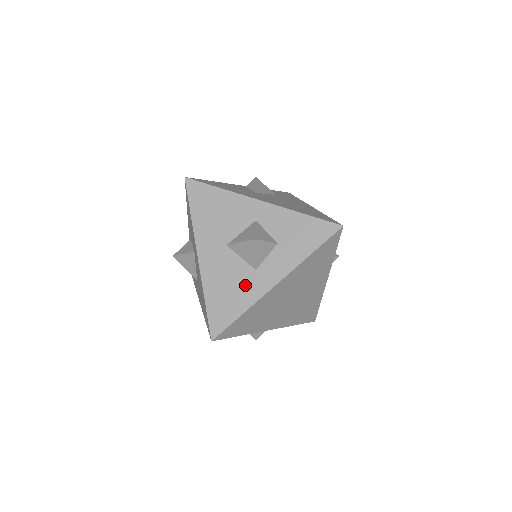
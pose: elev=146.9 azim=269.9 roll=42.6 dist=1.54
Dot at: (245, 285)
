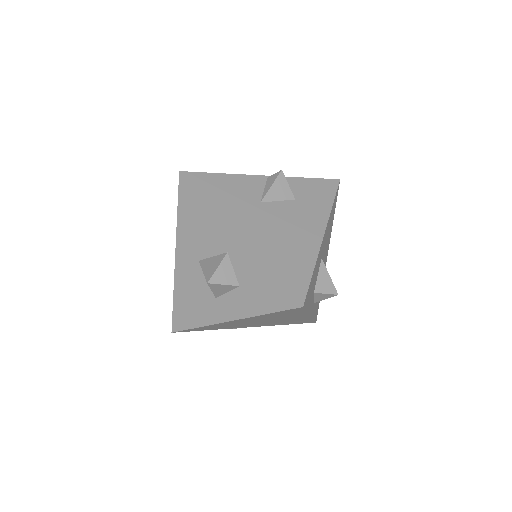
Dot at: (204, 306)
